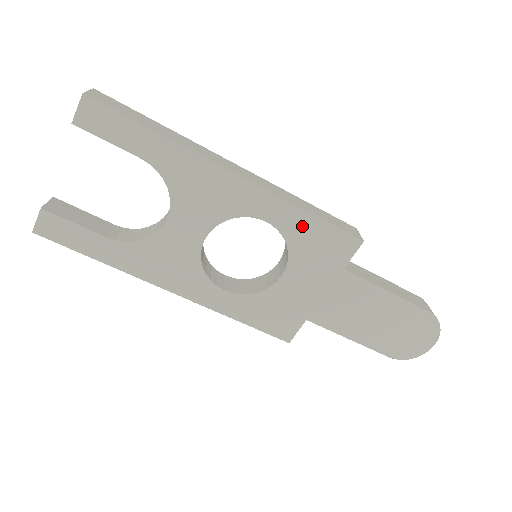
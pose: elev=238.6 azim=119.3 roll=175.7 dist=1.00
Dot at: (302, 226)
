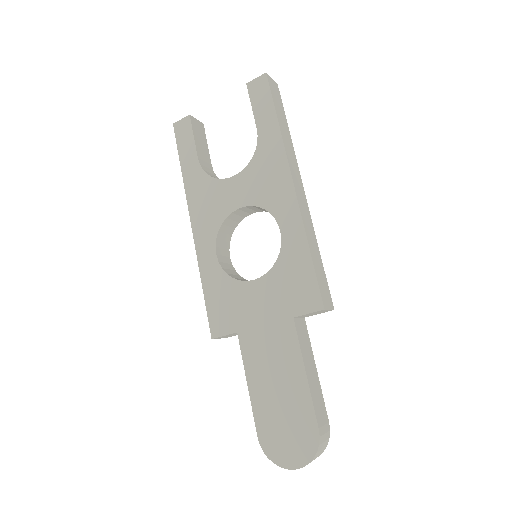
Dot at: (297, 256)
